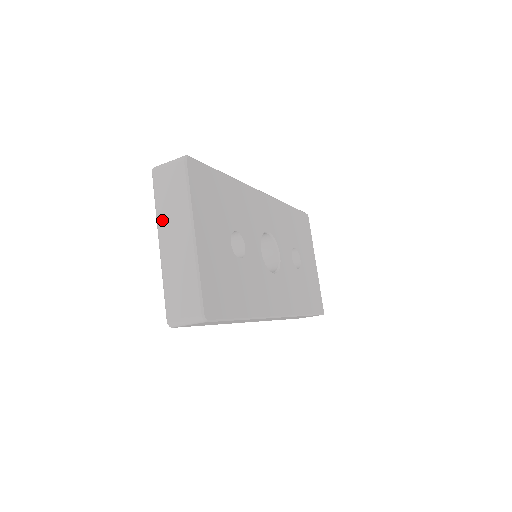
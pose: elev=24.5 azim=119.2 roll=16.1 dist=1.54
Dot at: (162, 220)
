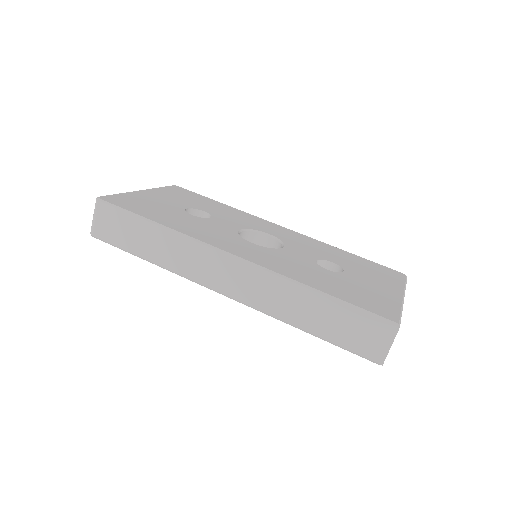
Dot at: occluded
